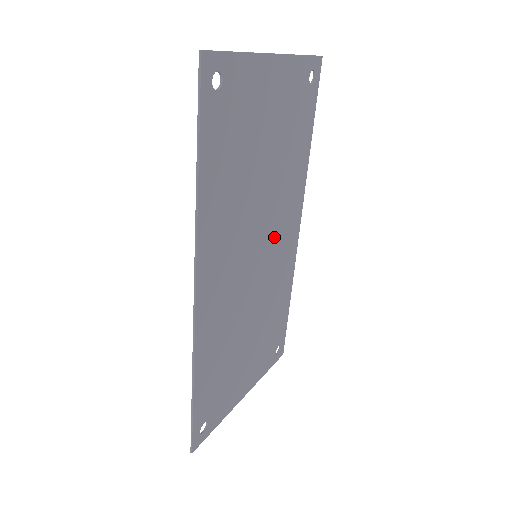
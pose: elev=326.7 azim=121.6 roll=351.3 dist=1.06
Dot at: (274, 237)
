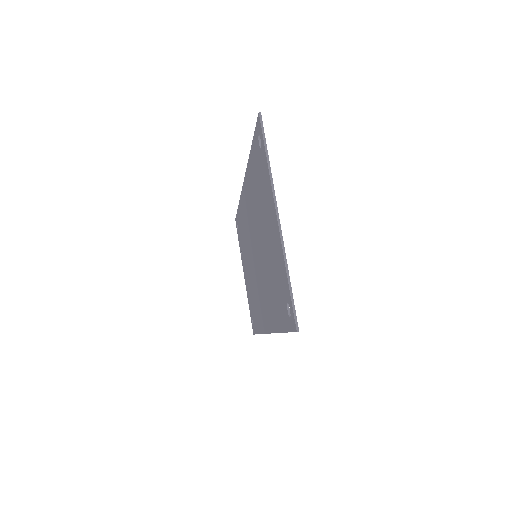
Dot at: occluded
